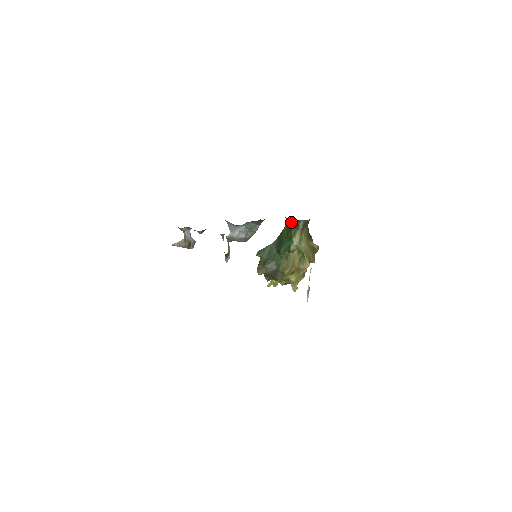
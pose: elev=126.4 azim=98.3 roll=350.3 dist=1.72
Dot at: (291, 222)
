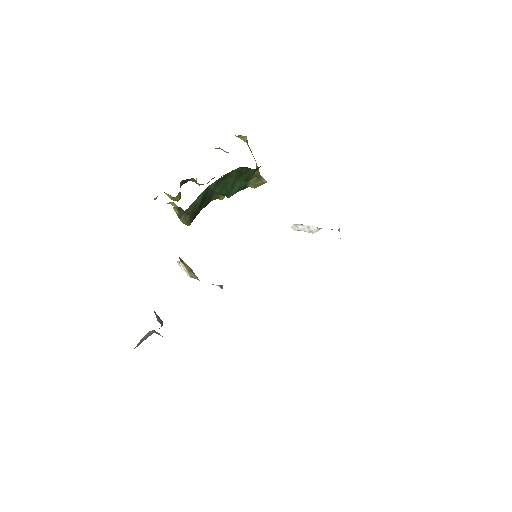
Dot at: occluded
